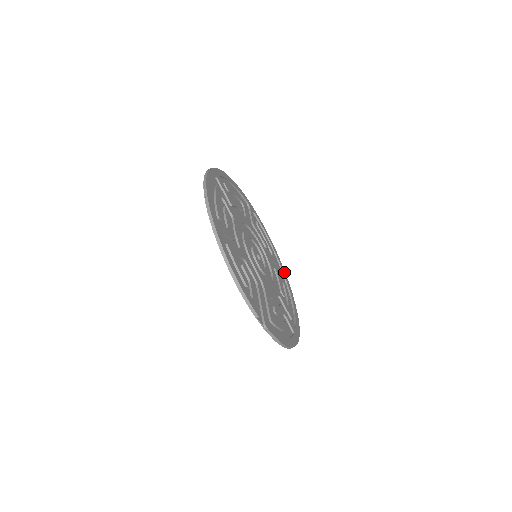
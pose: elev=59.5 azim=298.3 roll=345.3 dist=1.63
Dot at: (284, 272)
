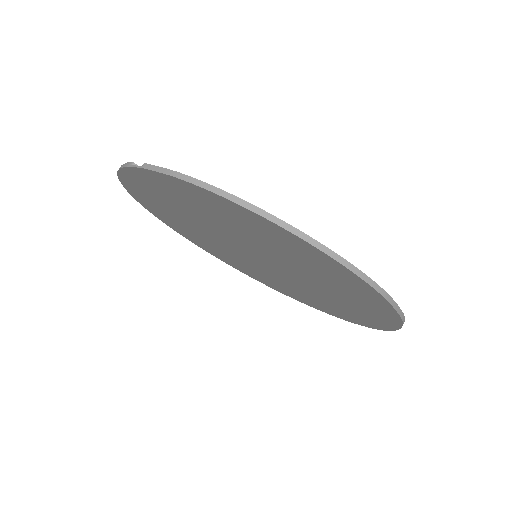
Dot at: occluded
